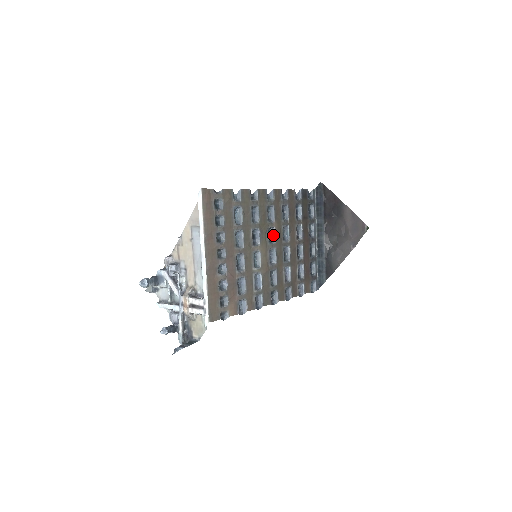
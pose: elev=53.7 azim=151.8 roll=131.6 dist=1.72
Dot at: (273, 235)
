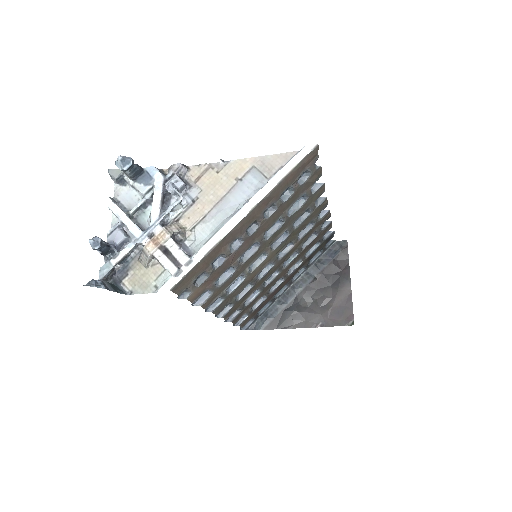
Dot at: (285, 251)
